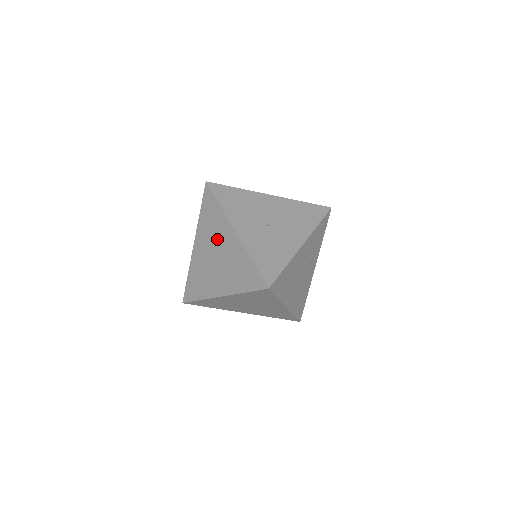
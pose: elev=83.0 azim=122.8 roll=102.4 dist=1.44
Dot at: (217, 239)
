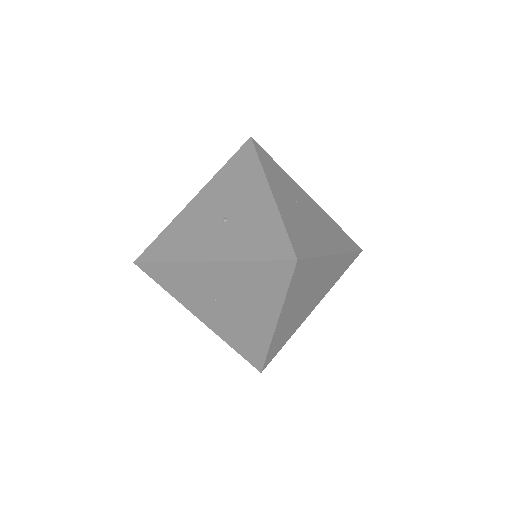
Dot at: (206, 289)
